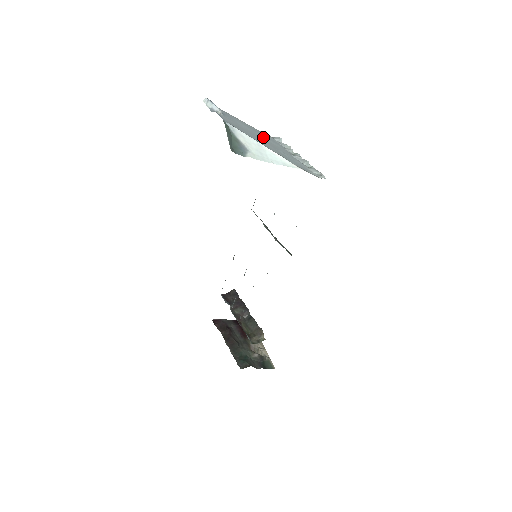
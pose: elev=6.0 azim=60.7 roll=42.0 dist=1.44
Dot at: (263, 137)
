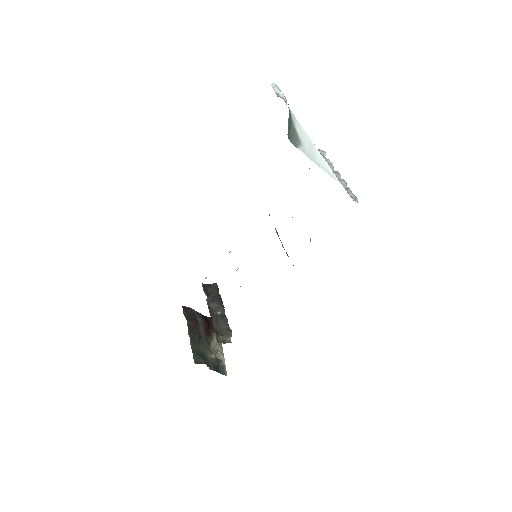
Dot at: occluded
